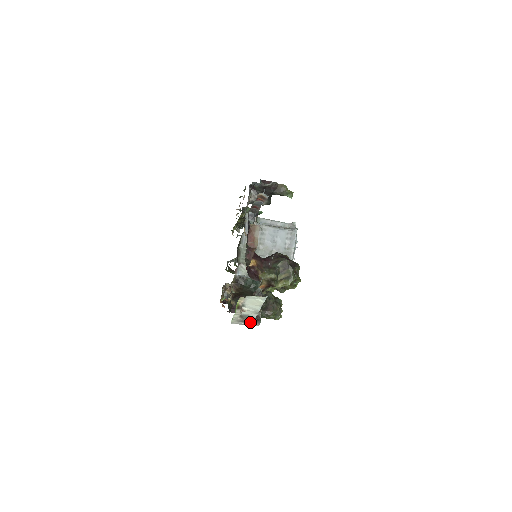
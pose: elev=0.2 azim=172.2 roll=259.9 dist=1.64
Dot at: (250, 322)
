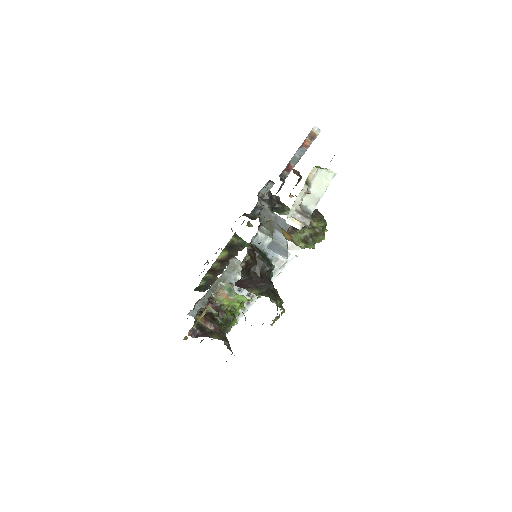
Dot at: (307, 216)
